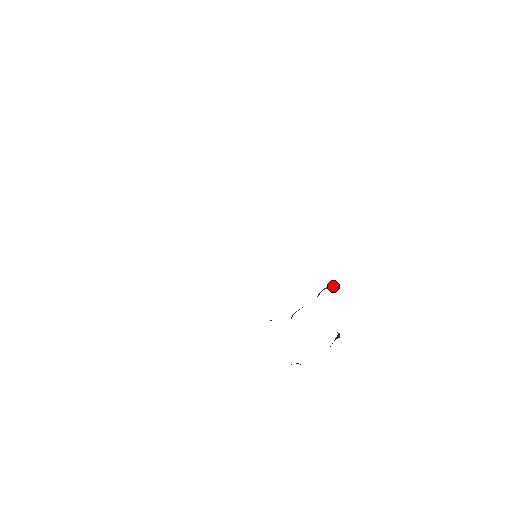
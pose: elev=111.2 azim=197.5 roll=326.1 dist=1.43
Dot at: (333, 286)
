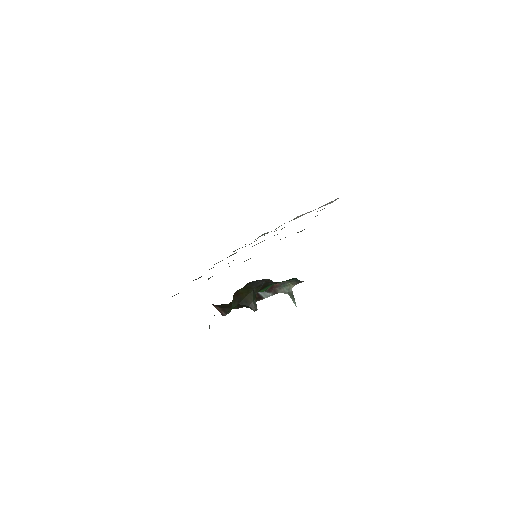
Dot at: (291, 296)
